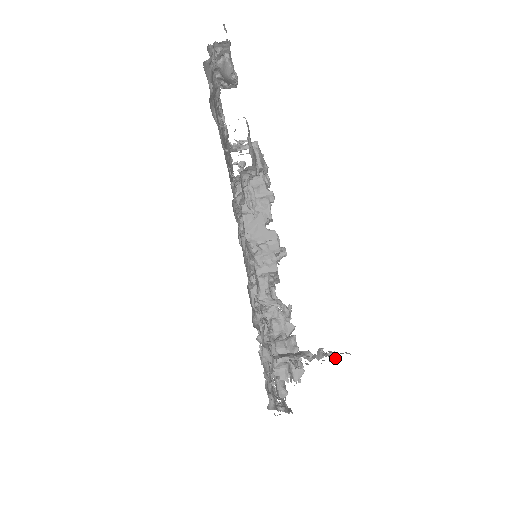
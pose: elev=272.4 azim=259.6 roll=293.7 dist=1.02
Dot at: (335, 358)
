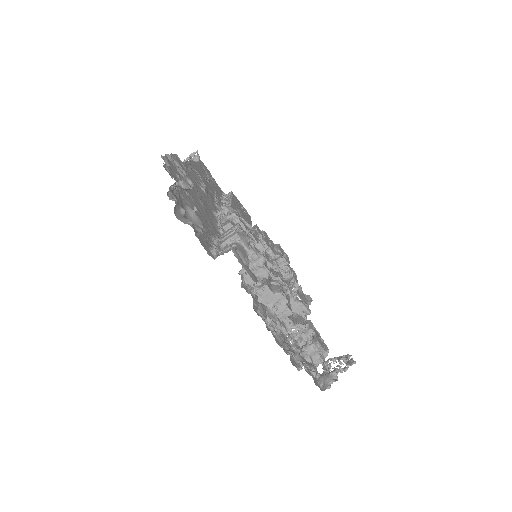
Dot at: (347, 360)
